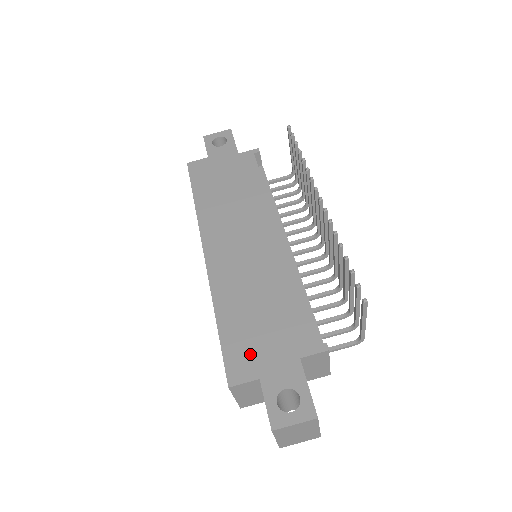
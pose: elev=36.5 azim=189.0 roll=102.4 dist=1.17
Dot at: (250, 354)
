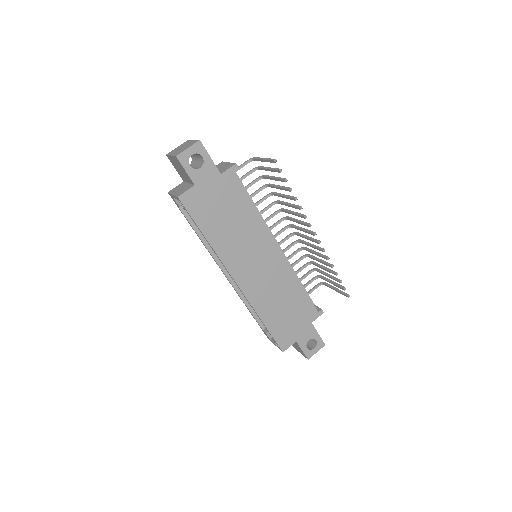
Dot at: (288, 332)
